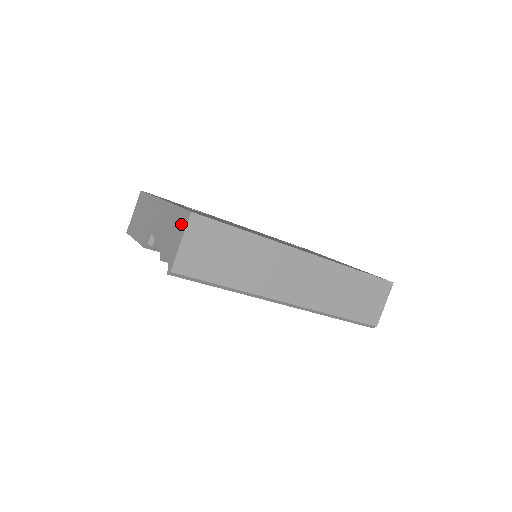
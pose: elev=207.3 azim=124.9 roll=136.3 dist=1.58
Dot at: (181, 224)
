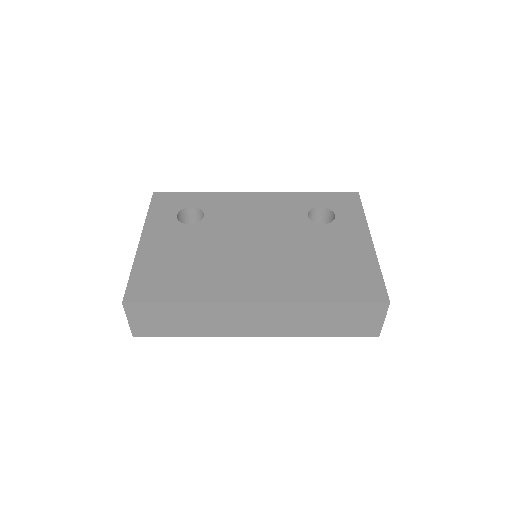
Dot at: occluded
